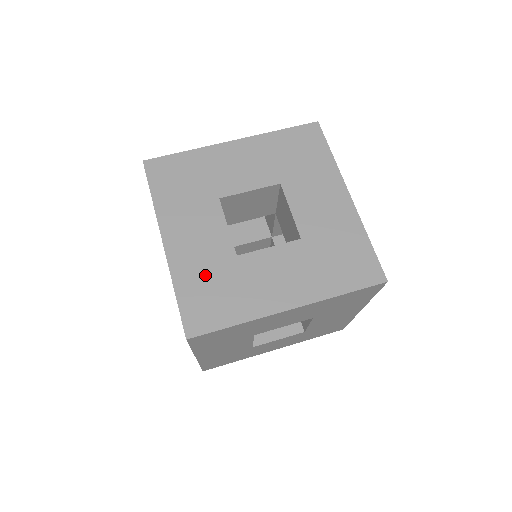
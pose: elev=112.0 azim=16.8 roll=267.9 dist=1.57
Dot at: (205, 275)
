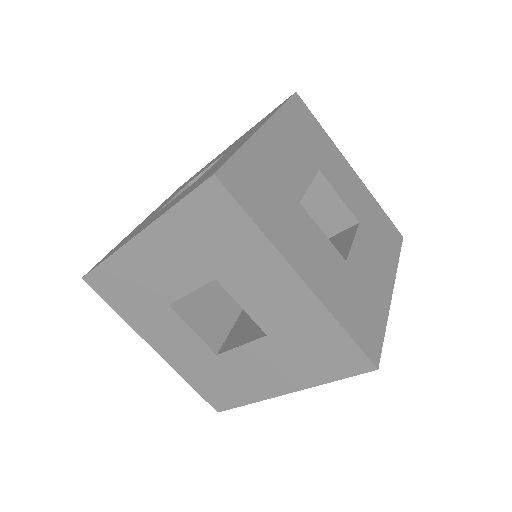
Dot at: (202, 371)
